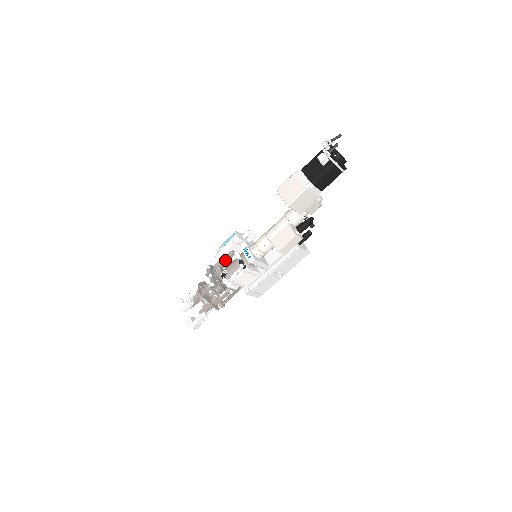
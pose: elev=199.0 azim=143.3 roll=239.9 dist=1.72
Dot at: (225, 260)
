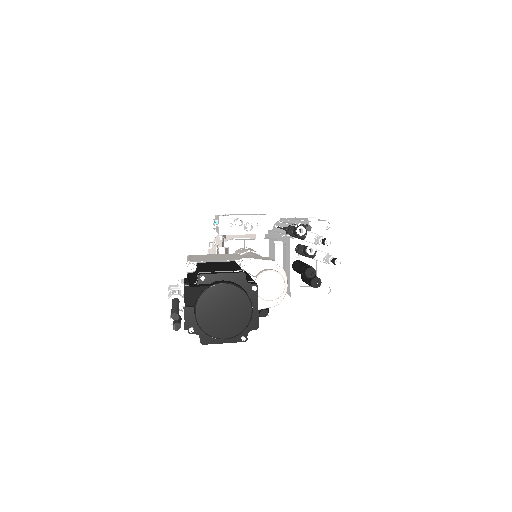
Dot at: (224, 237)
